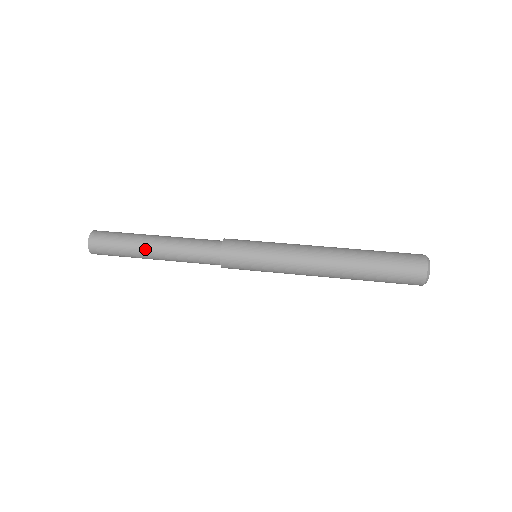
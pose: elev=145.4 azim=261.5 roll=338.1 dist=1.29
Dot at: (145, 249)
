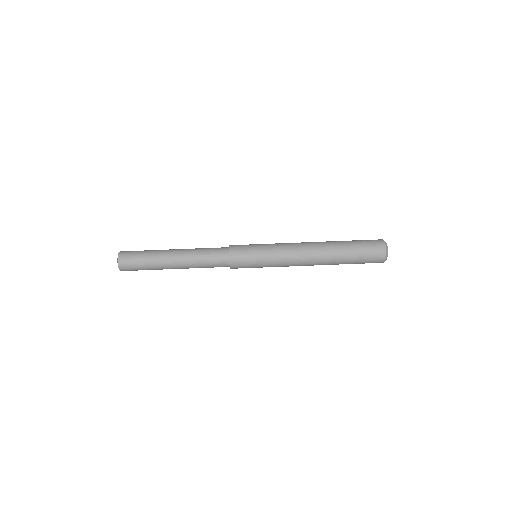
Dot at: occluded
